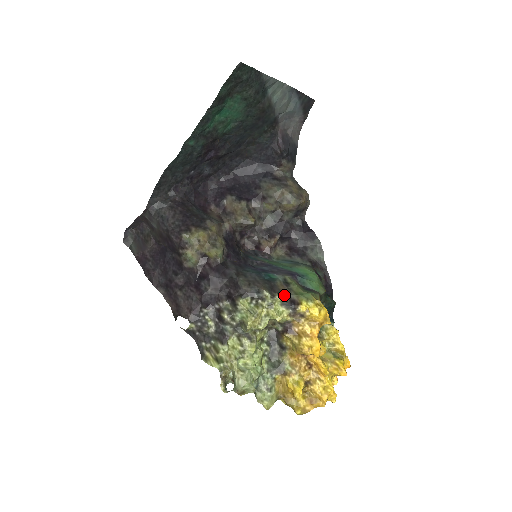
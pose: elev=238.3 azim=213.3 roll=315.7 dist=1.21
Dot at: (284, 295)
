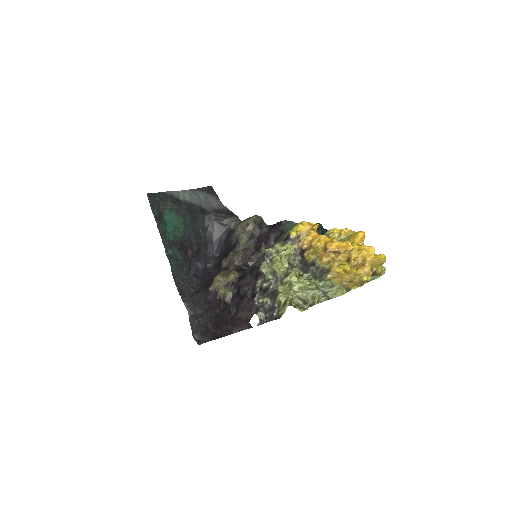
Dot at: (279, 242)
